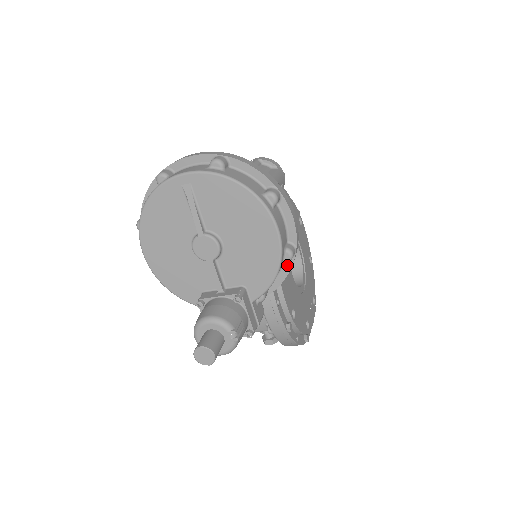
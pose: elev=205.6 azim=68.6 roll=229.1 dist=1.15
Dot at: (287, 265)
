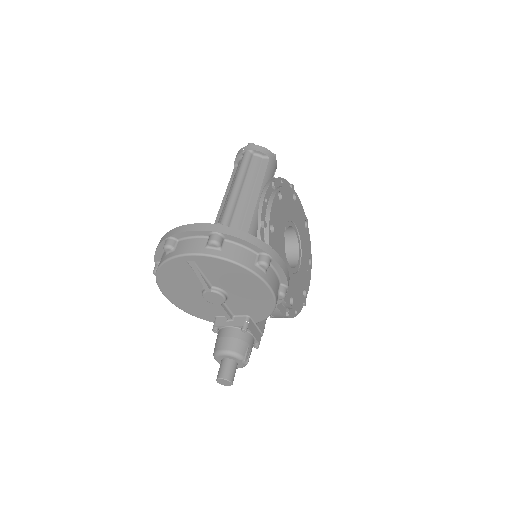
Dot at: occluded
